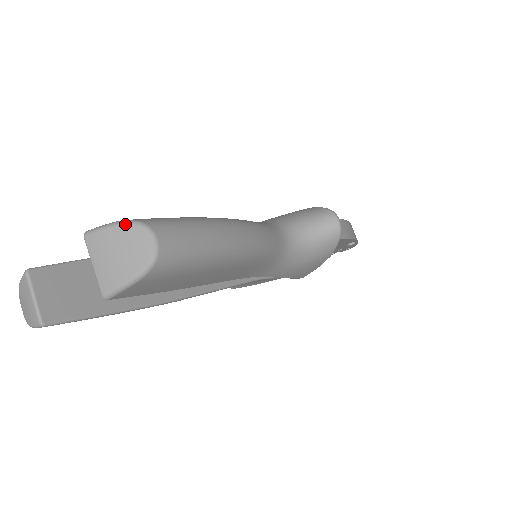
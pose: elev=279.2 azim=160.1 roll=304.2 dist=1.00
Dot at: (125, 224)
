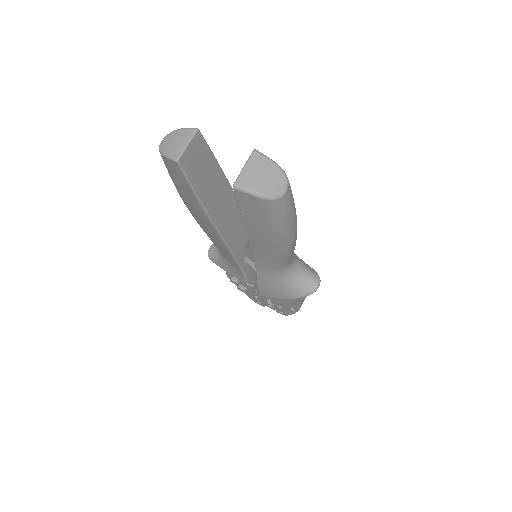
Dot at: (280, 168)
